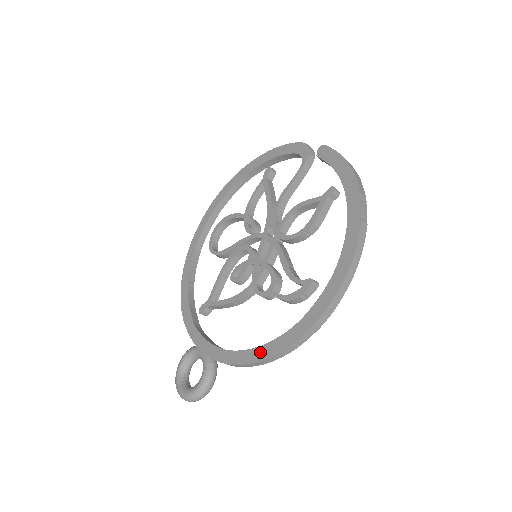
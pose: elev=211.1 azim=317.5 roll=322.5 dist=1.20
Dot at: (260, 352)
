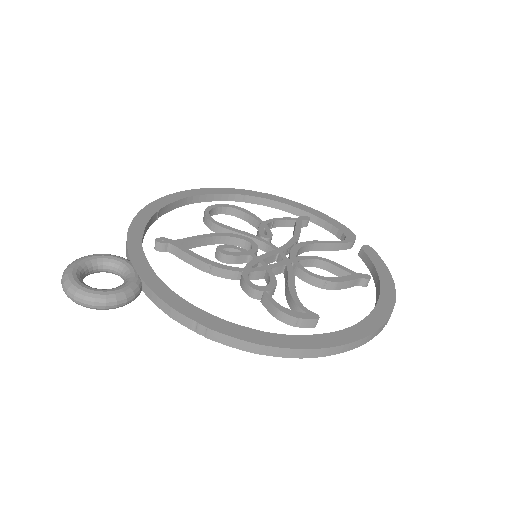
Dot at: (221, 324)
